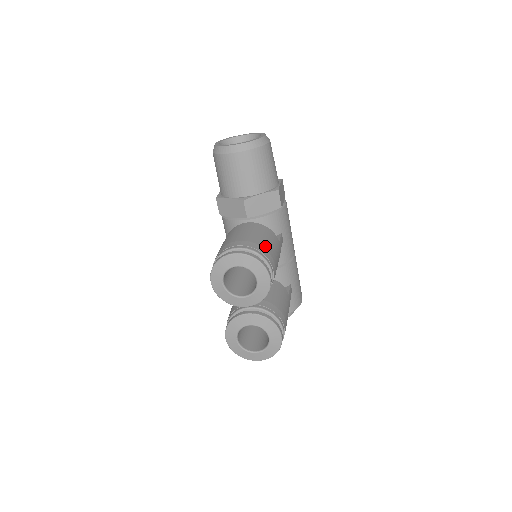
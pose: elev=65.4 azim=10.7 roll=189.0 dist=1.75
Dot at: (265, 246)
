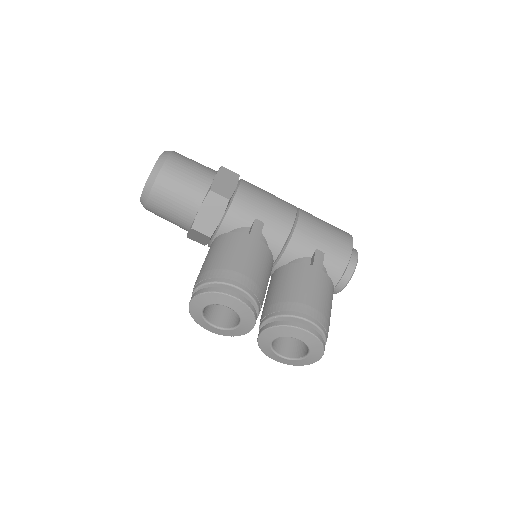
Dot at: (220, 264)
